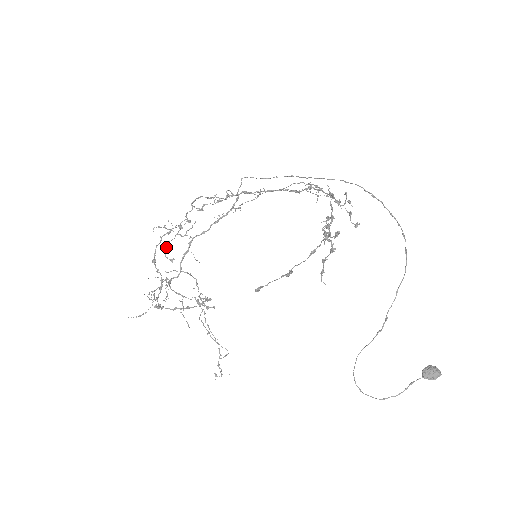
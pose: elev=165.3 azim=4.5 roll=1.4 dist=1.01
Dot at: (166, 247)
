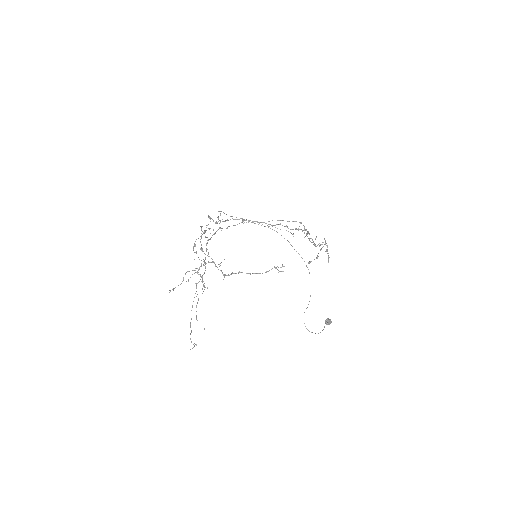
Dot at: occluded
